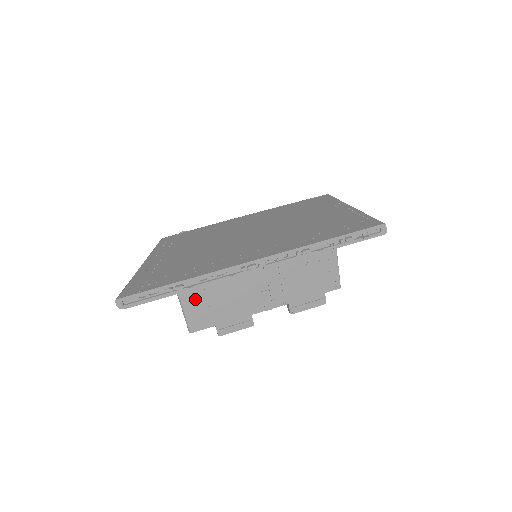
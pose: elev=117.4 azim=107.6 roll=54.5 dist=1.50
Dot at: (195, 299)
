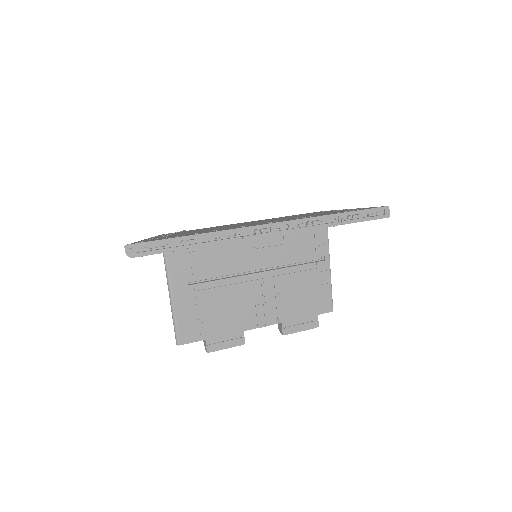
Dot at: (188, 305)
